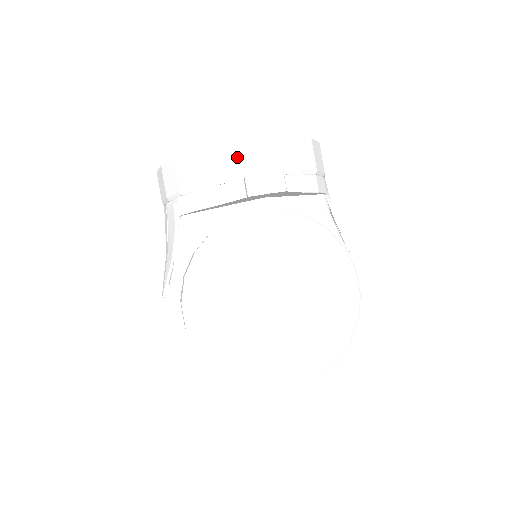
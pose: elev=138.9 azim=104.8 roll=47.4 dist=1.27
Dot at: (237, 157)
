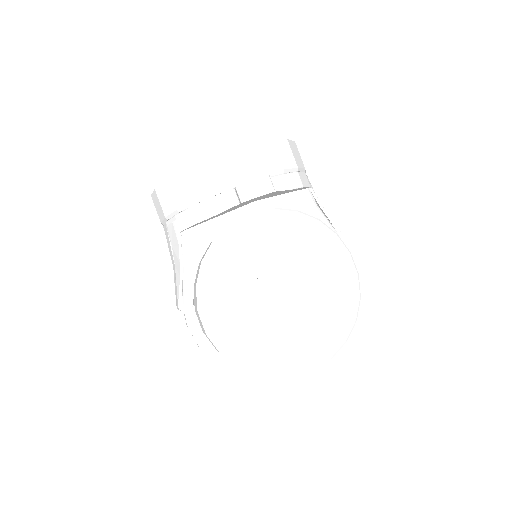
Dot at: (224, 169)
